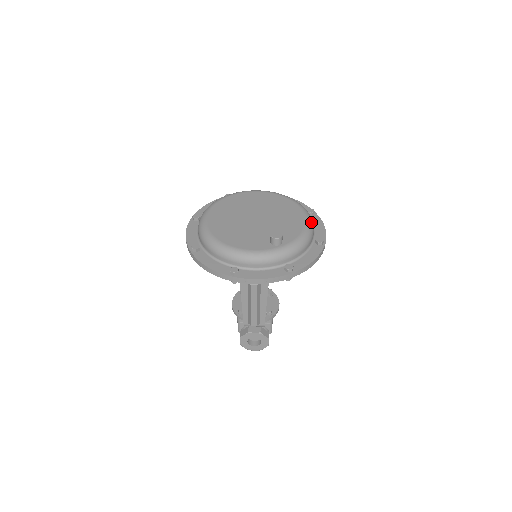
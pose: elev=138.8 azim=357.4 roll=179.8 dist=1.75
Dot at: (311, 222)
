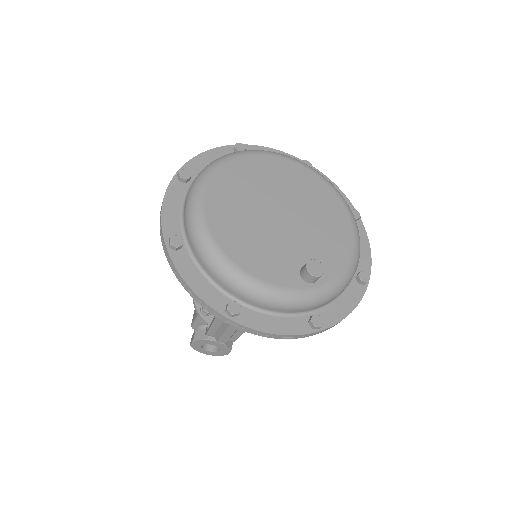
Dot at: occluded
